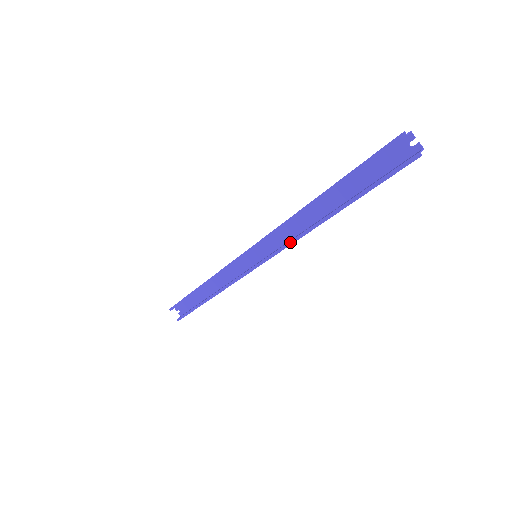
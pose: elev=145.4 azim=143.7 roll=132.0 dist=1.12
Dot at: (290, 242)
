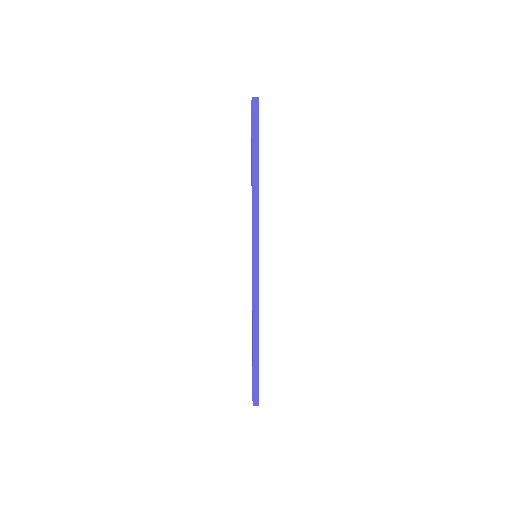
Dot at: (252, 214)
